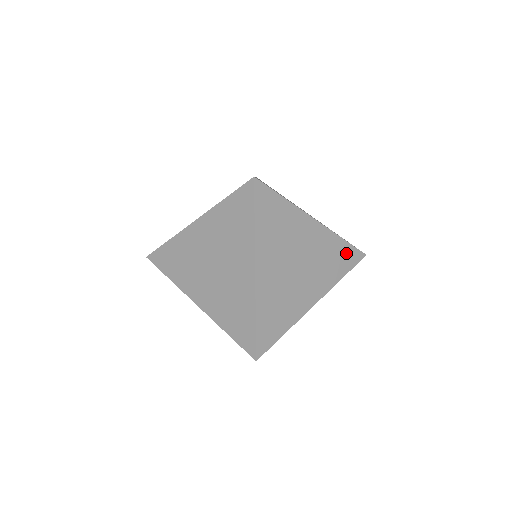
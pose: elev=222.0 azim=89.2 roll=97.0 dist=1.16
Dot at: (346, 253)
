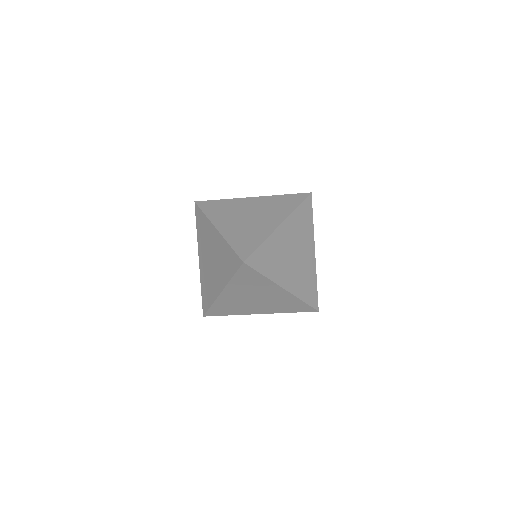
Dot at: (313, 292)
